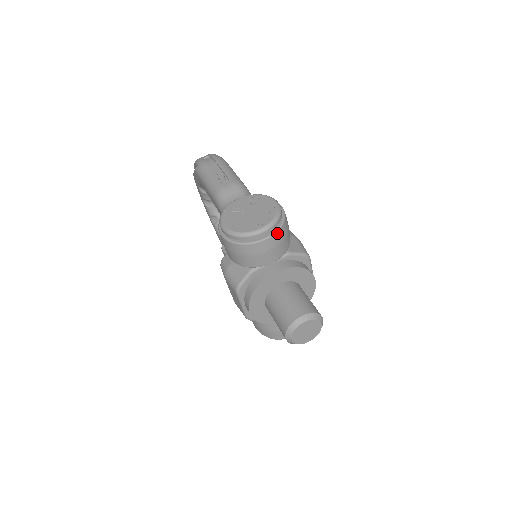
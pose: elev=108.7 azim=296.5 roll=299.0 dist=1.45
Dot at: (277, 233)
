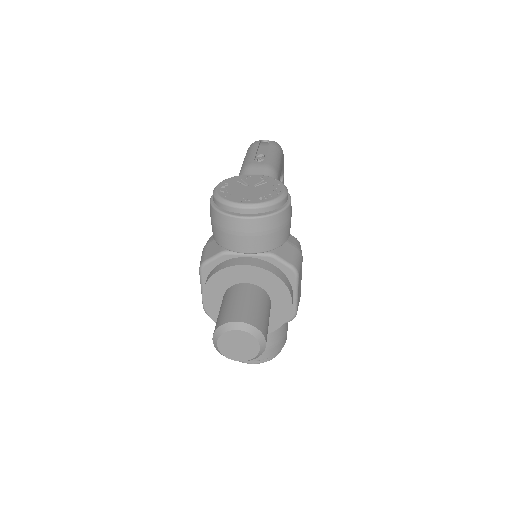
Dot at: (263, 219)
